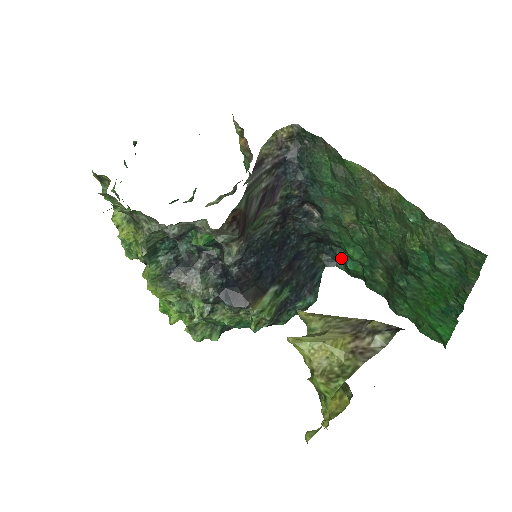
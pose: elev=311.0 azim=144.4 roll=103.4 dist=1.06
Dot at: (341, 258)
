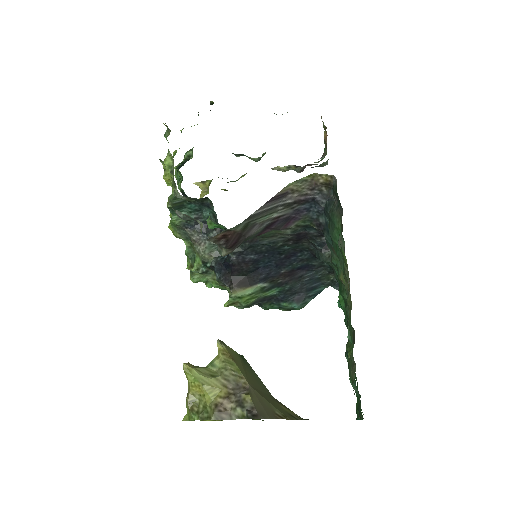
Dot at: occluded
